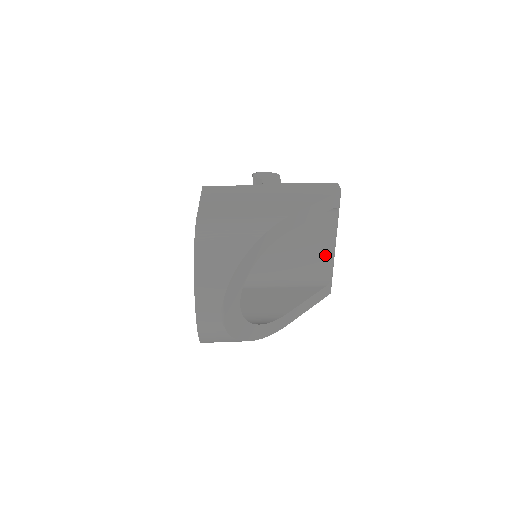
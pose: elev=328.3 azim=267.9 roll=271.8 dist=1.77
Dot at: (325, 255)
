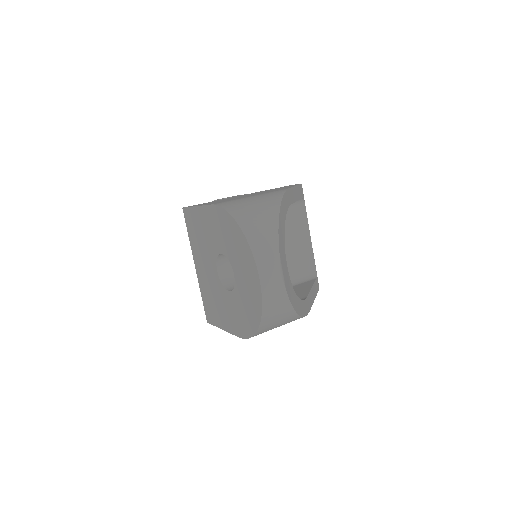
Dot at: (306, 249)
